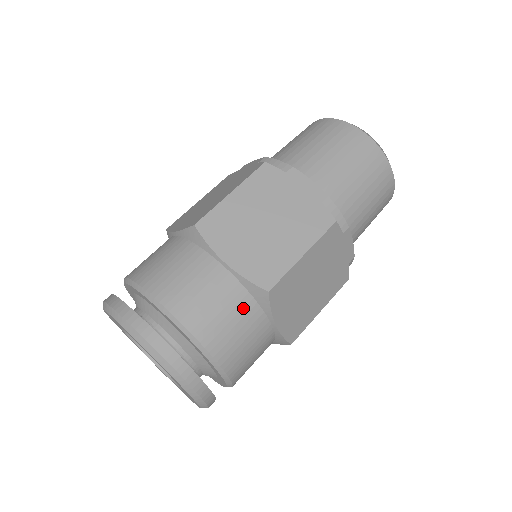
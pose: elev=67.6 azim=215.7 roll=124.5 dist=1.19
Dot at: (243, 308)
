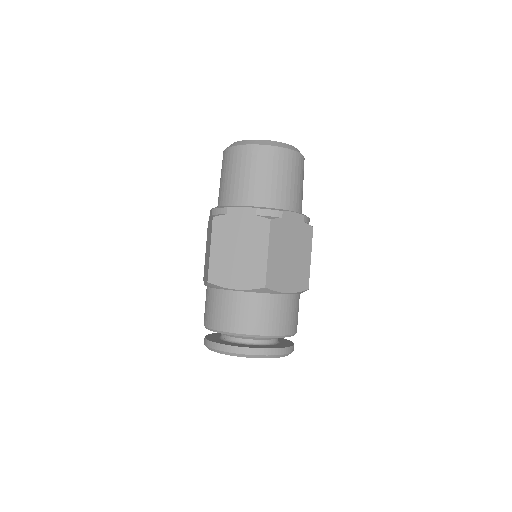
Dot at: (262, 302)
